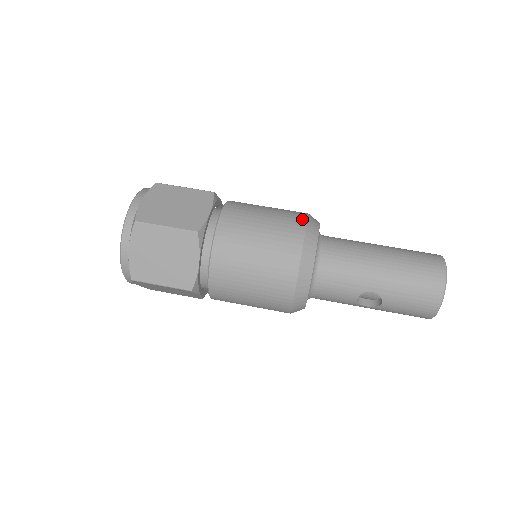
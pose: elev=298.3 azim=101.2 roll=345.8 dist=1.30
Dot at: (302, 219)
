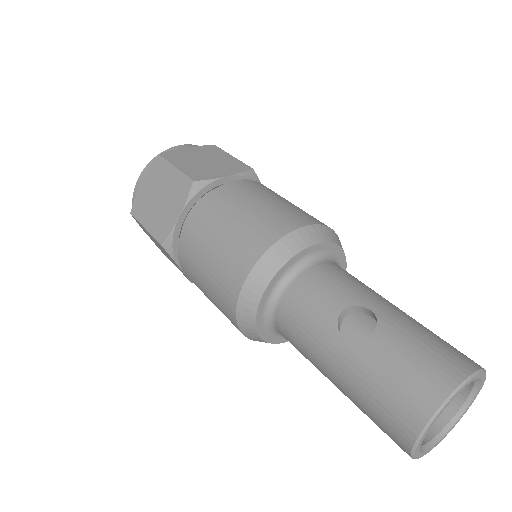
Dot at: occluded
